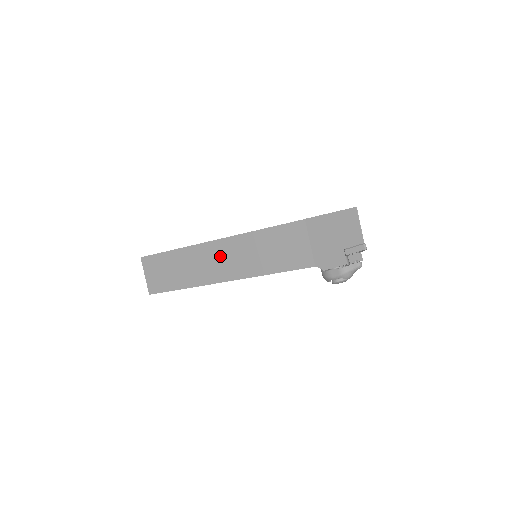
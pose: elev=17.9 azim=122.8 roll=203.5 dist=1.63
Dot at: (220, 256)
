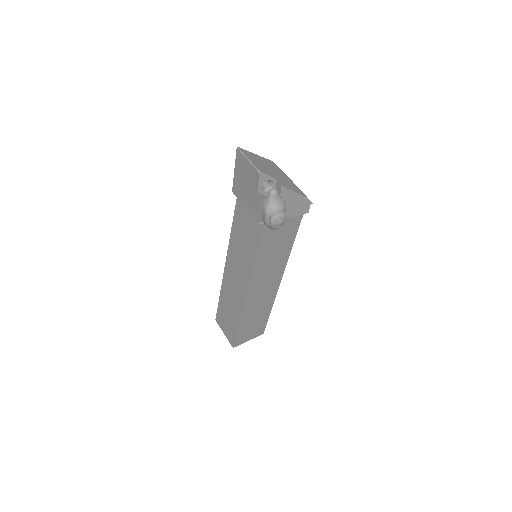
Dot at: (233, 275)
